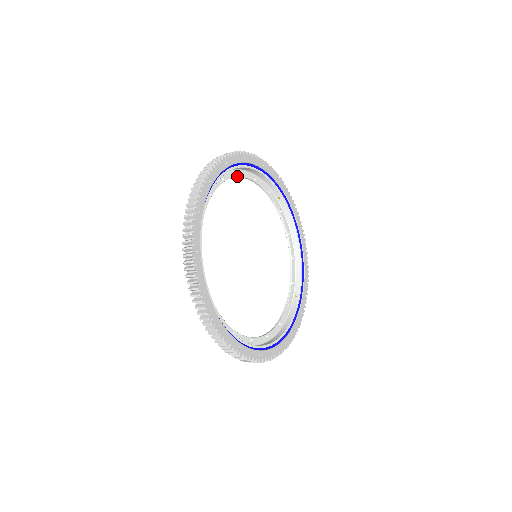
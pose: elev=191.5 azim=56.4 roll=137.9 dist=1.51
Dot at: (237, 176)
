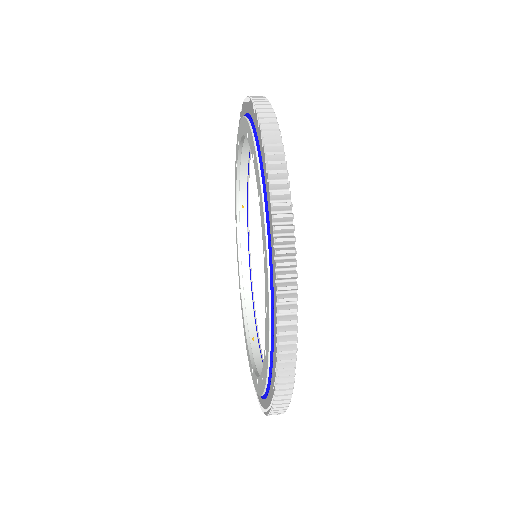
Dot at: (242, 144)
